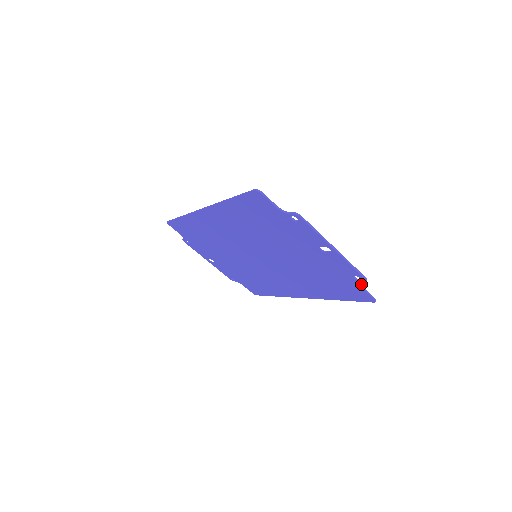
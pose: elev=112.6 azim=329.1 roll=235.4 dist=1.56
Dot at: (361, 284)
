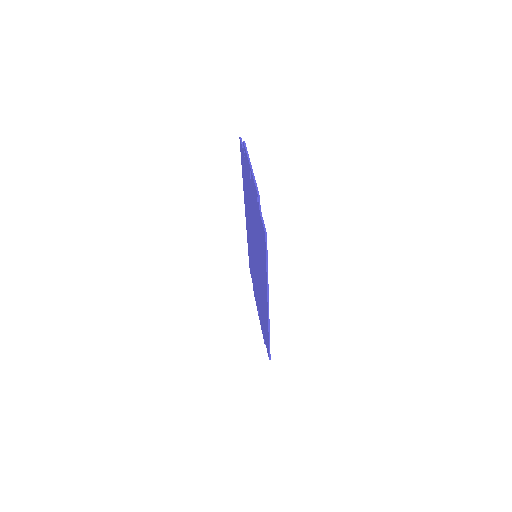
Dot at: occluded
